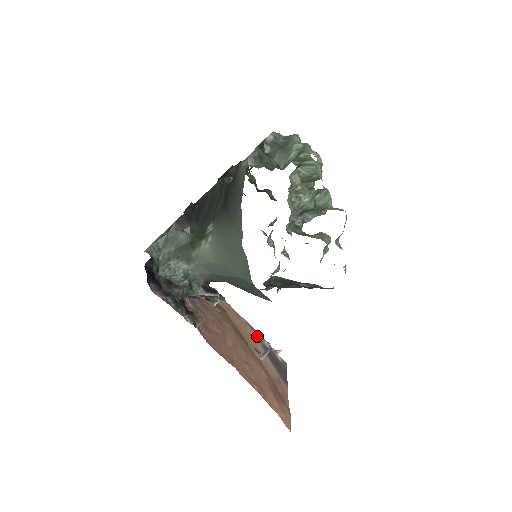
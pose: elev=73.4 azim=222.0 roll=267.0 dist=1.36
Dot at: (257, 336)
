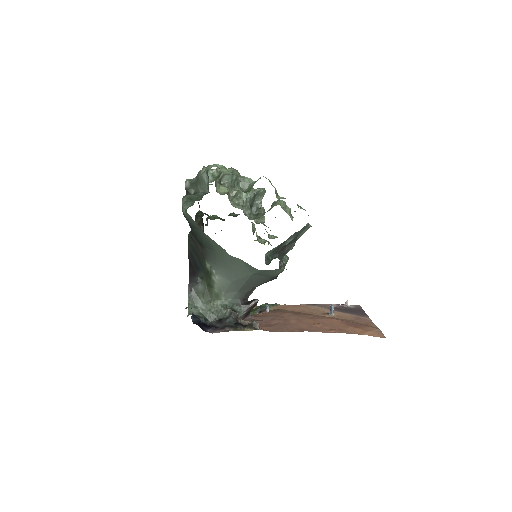
Dot at: (321, 306)
